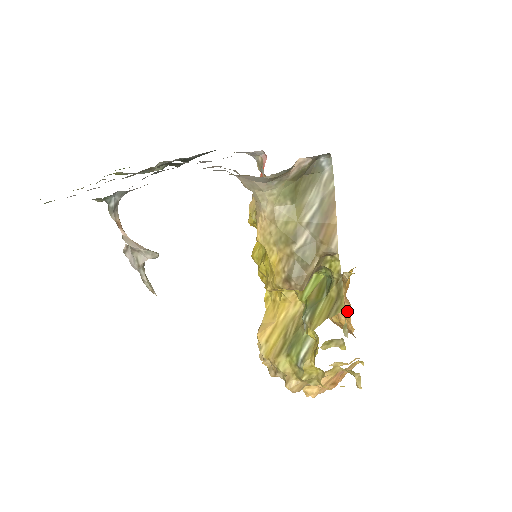
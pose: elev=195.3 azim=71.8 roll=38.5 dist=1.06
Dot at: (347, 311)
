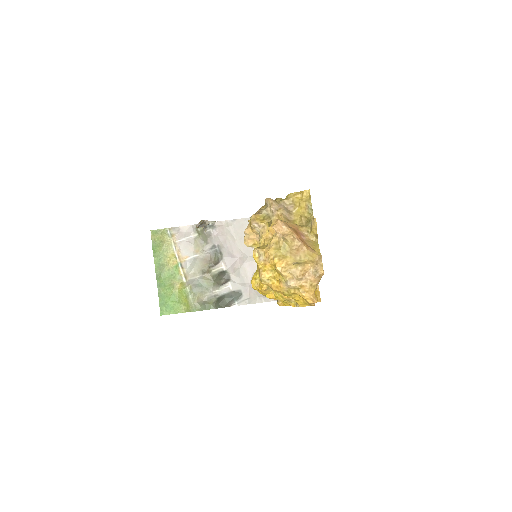
Dot at: occluded
